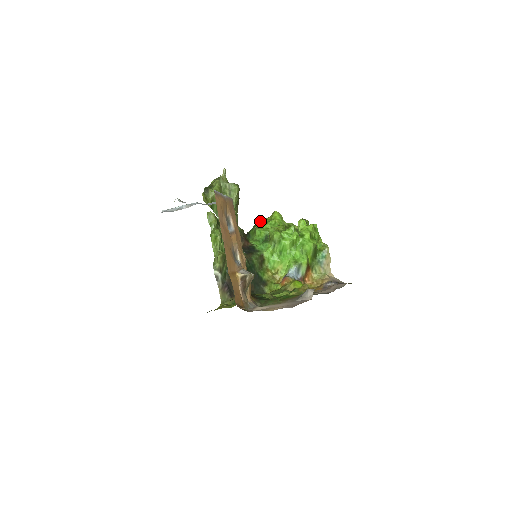
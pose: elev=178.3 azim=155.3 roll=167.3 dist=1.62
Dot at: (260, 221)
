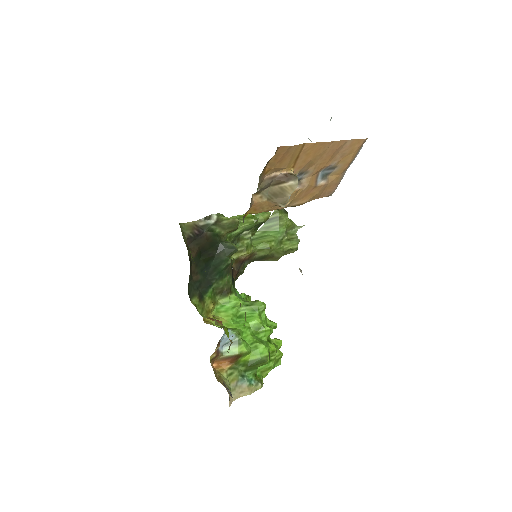
Dot at: occluded
